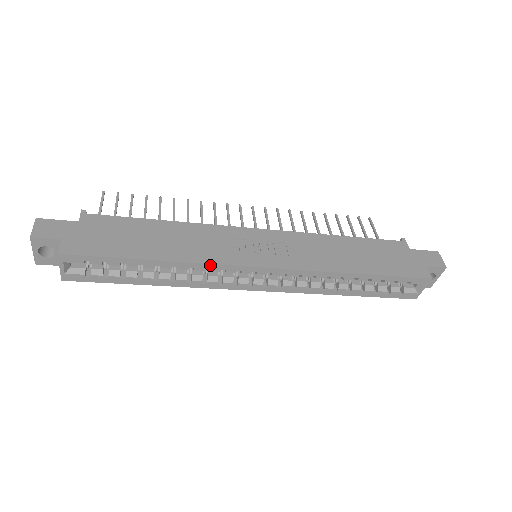
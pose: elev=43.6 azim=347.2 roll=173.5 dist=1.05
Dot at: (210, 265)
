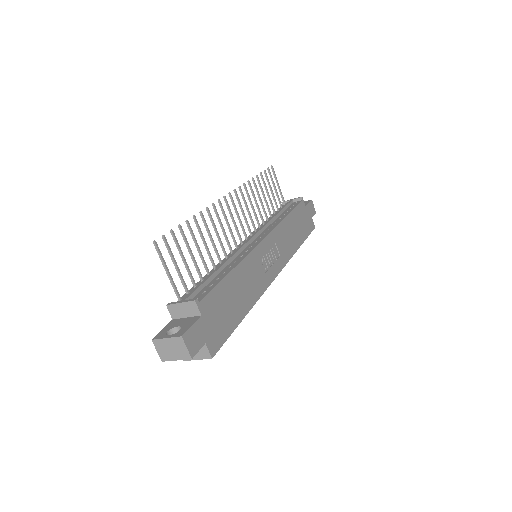
Dot at: (261, 295)
